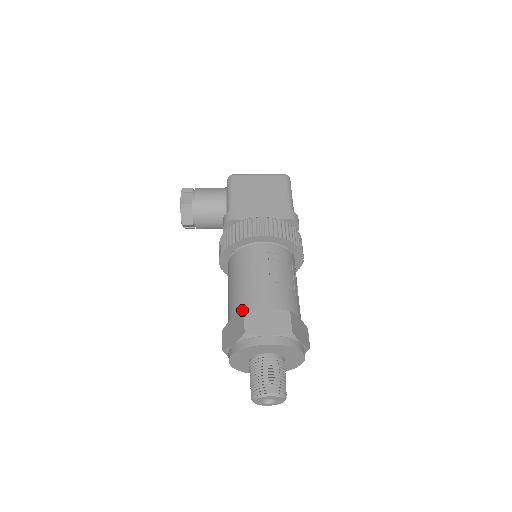
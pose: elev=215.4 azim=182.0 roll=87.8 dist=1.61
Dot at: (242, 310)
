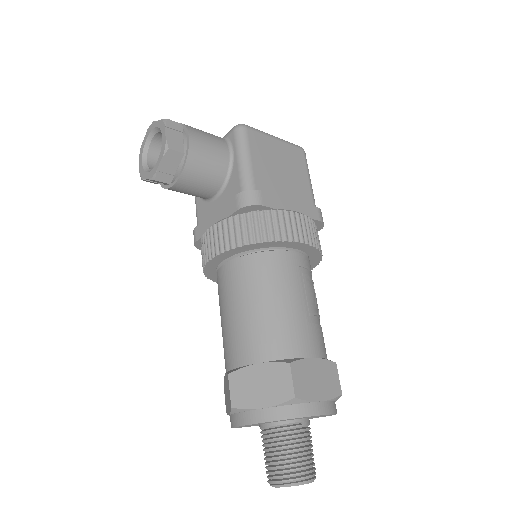
Dot at: (278, 355)
